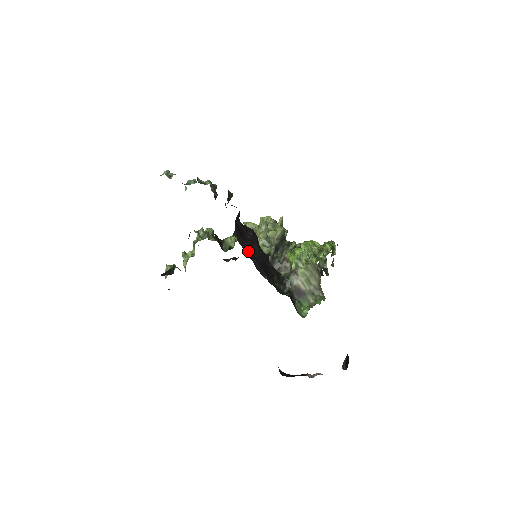
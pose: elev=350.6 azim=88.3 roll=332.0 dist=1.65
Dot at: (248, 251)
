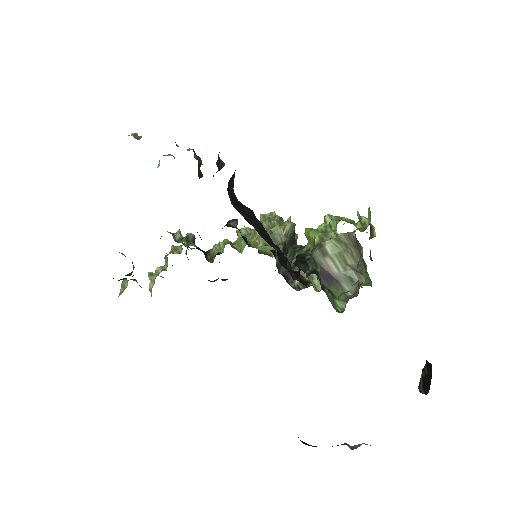
Dot at: (247, 220)
